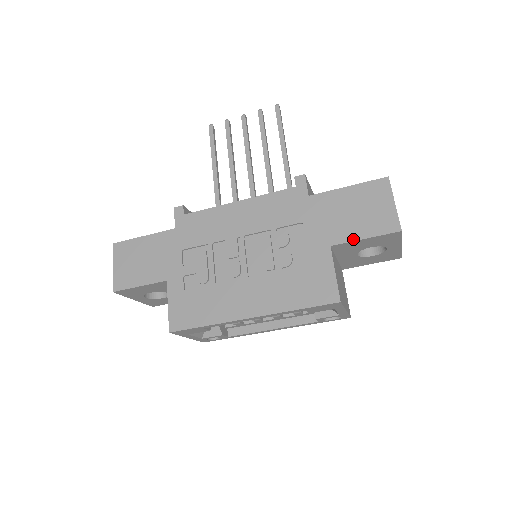
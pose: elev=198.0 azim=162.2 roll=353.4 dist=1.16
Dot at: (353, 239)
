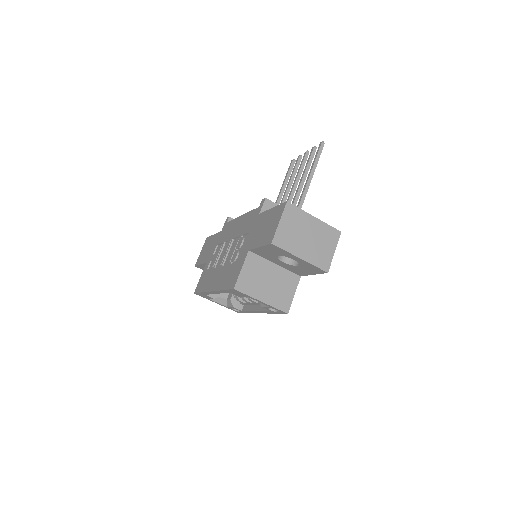
Dot at: (256, 247)
